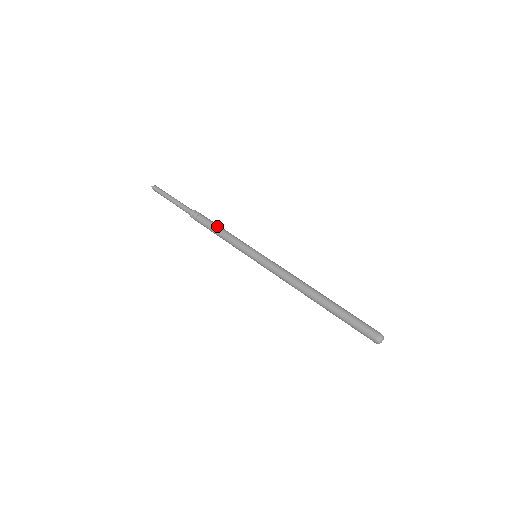
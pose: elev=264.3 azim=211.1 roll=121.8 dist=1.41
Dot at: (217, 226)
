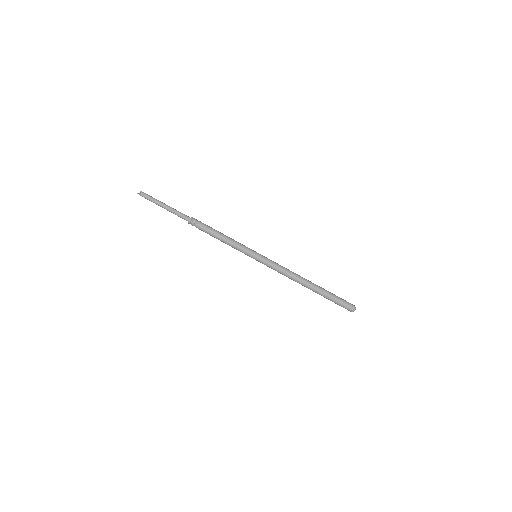
Dot at: (216, 235)
